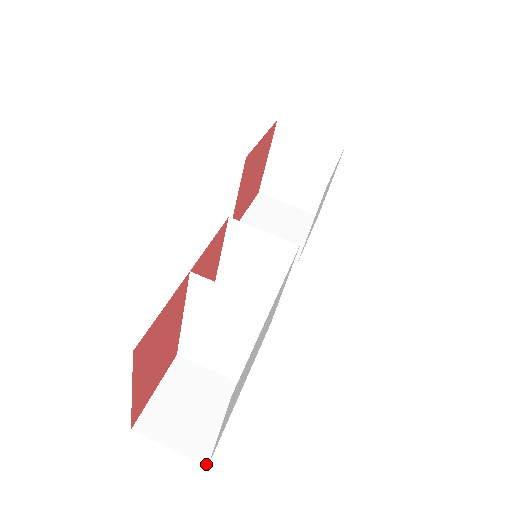
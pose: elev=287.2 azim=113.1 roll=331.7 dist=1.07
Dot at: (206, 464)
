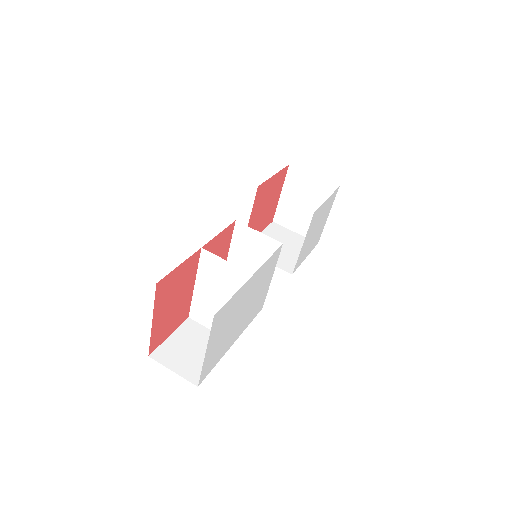
Dot at: (197, 385)
